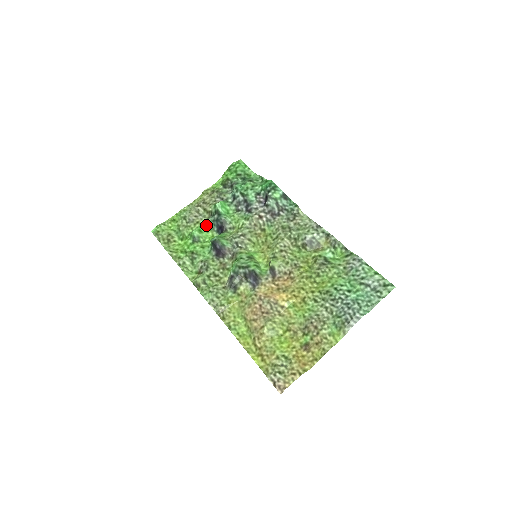
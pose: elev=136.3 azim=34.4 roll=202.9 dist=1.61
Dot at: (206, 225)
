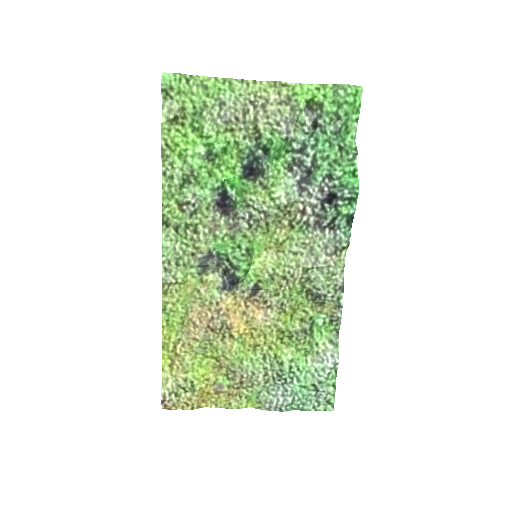
Dot at: (239, 145)
